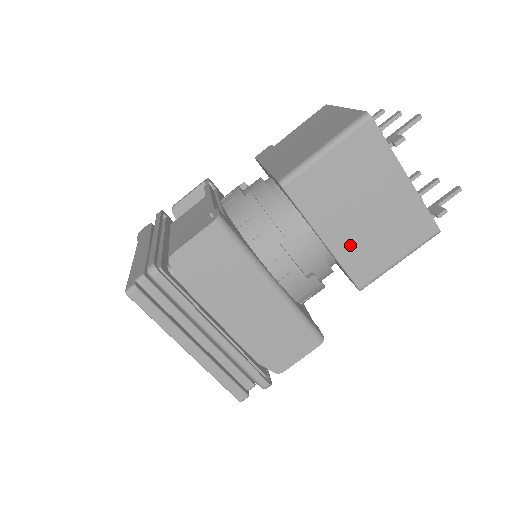
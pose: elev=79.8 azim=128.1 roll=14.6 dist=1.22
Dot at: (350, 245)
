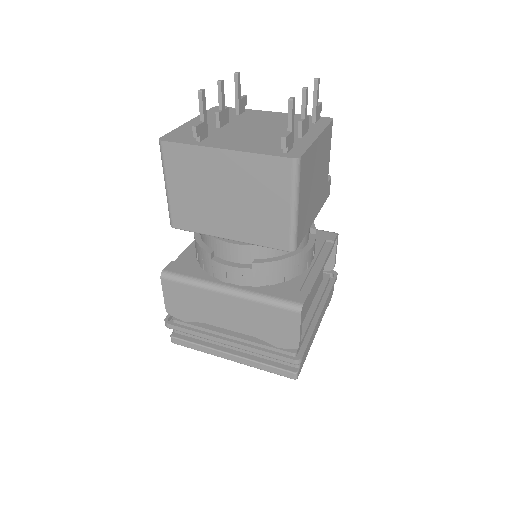
Dot at: (246, 228)
